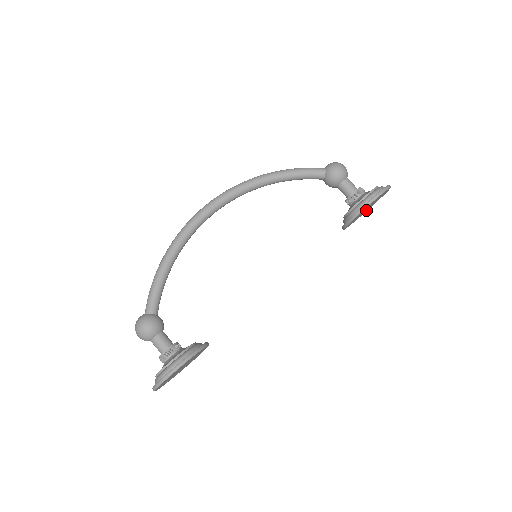
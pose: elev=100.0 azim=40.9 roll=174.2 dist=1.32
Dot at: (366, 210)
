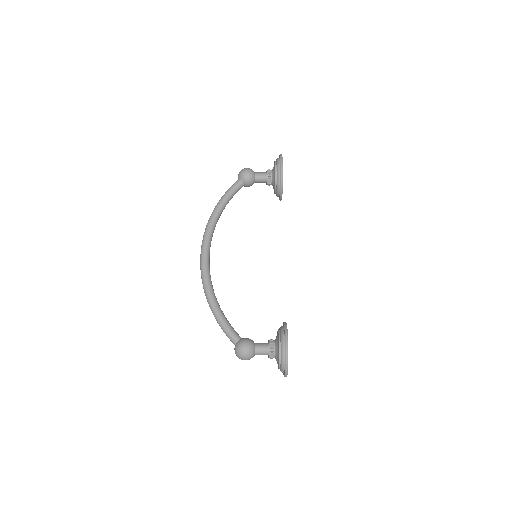
Dot at: occluded
